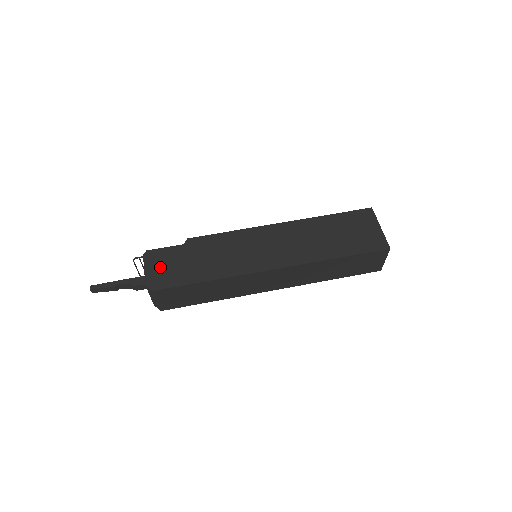
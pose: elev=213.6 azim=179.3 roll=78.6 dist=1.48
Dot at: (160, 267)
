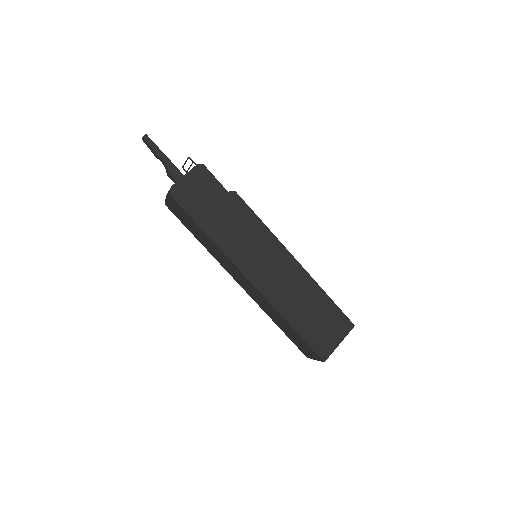
Dot at: (195, 186)
